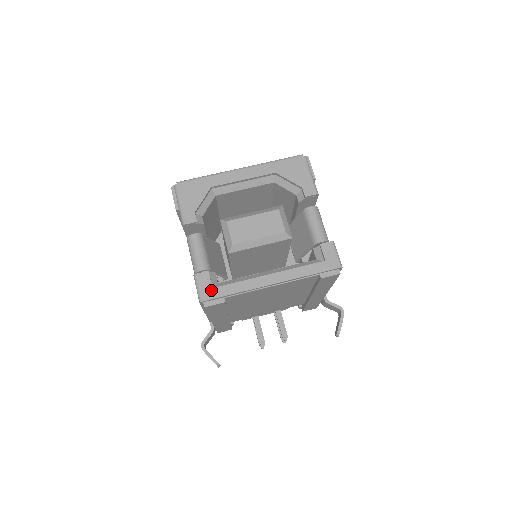
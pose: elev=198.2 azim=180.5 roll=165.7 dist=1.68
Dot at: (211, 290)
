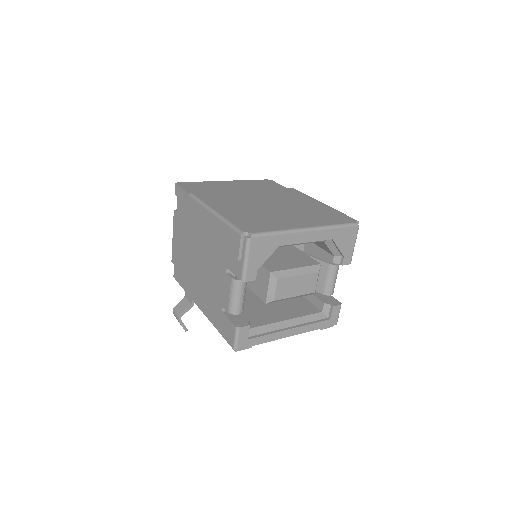
Dot at: (247, 341)
